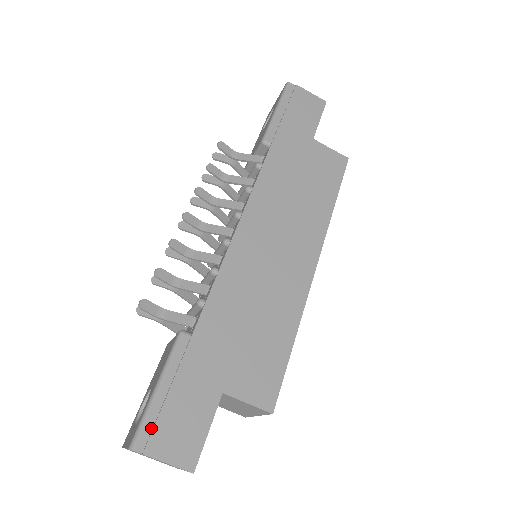
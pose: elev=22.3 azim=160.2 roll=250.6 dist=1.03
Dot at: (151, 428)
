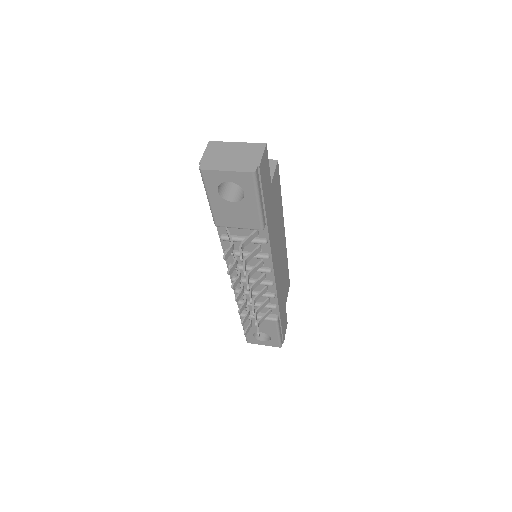
Dot at: (282, 339)
